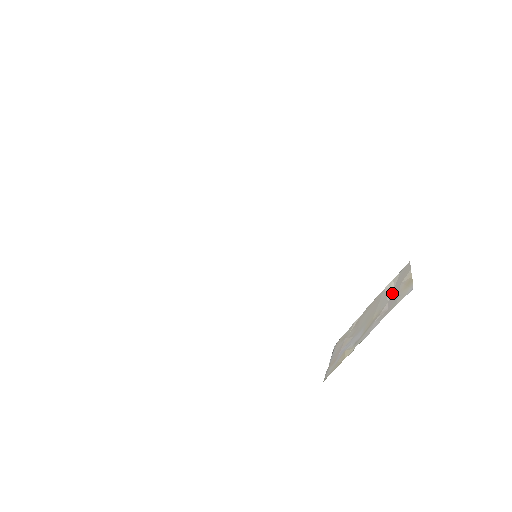
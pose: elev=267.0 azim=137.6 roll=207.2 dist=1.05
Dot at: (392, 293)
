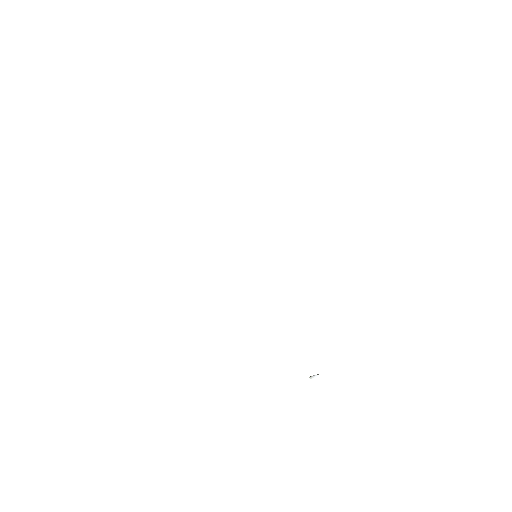
Dot at: occluded
